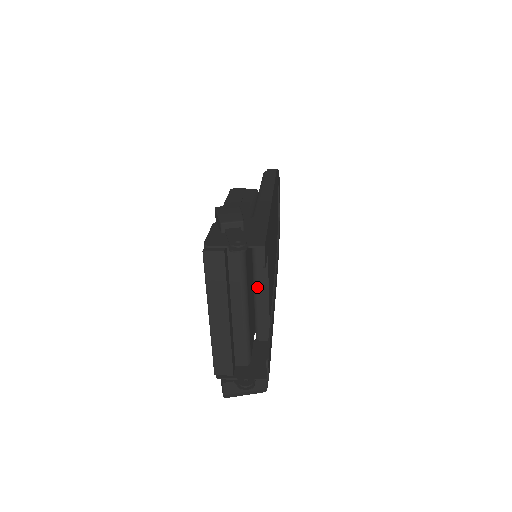
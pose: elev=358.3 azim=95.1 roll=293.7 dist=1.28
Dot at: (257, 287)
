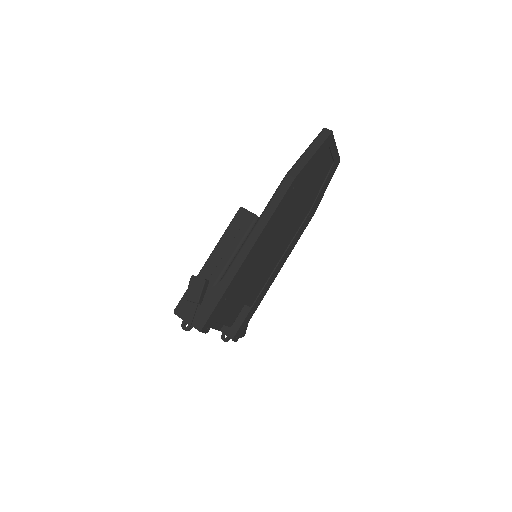
Dot at: occluded
